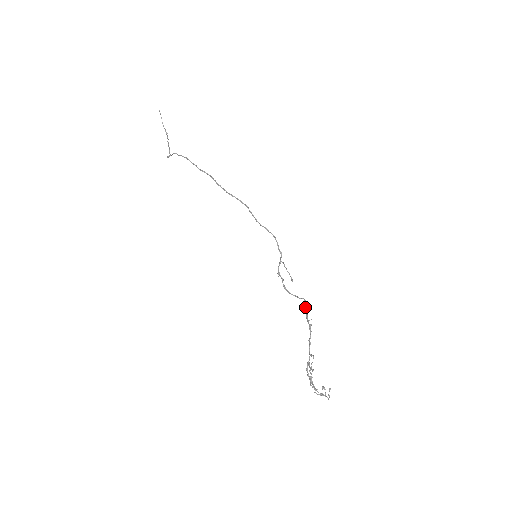
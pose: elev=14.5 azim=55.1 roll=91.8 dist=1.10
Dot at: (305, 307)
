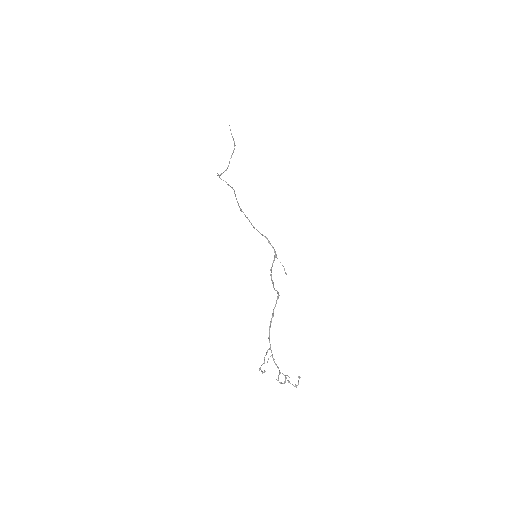
Dot at: occluded
